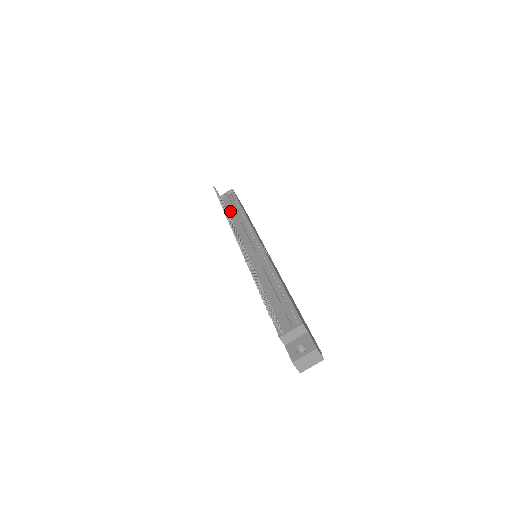
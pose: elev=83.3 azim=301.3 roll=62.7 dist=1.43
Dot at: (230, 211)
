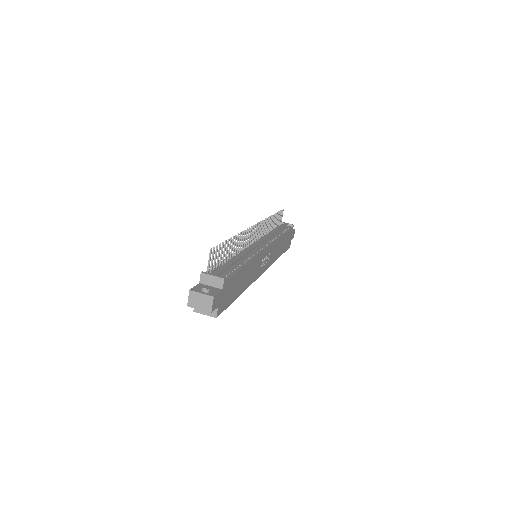
Dot at: occluded
